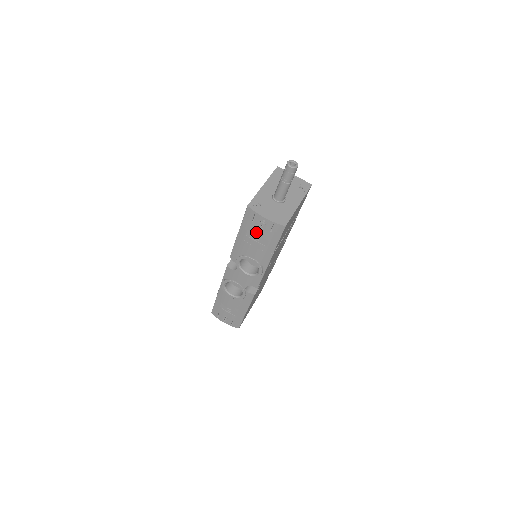
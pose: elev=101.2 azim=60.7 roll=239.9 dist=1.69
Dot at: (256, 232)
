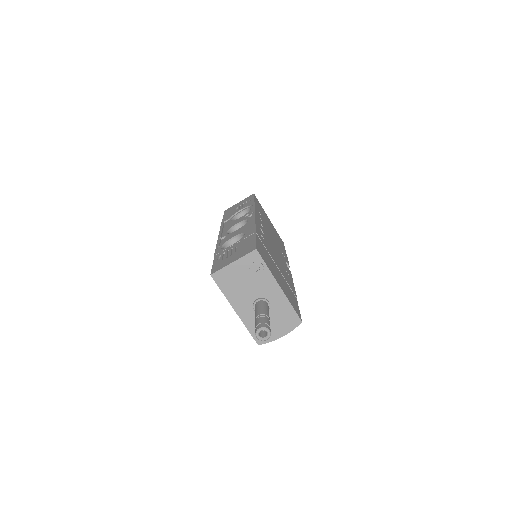
Dot at: occluded
